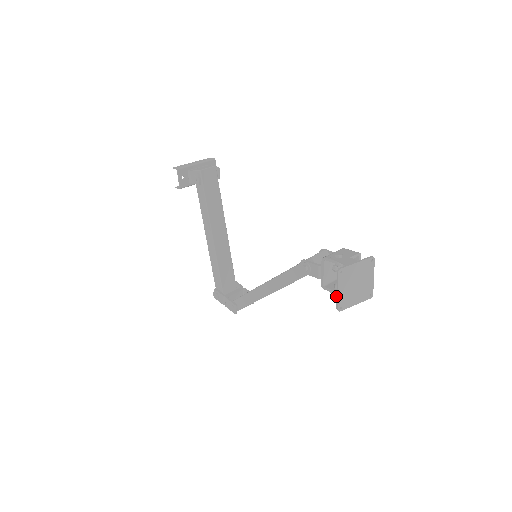
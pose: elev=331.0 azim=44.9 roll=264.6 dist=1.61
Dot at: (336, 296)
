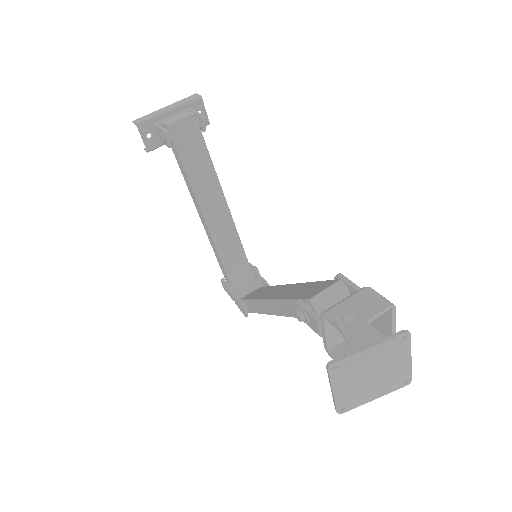
Dot at: occluded
